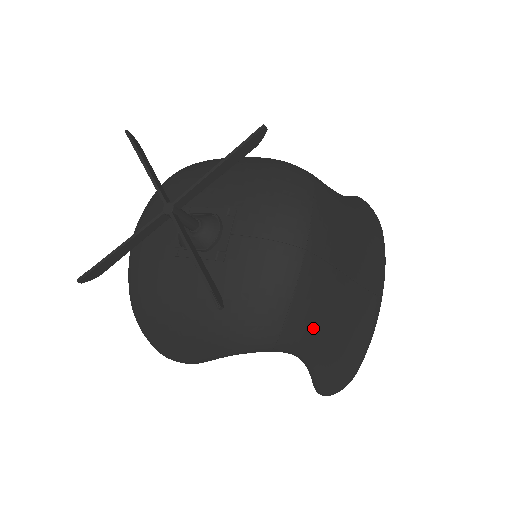
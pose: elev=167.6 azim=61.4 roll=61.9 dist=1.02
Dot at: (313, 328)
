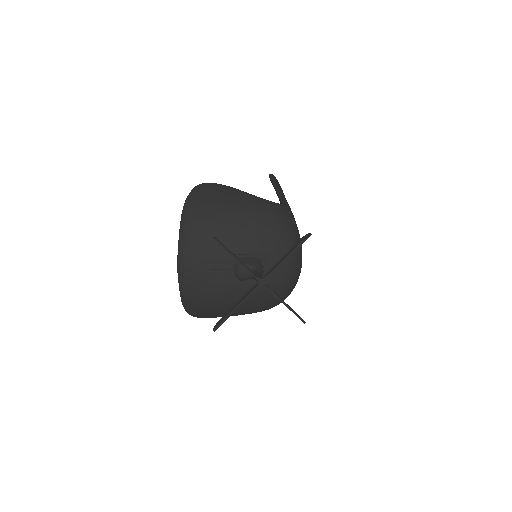
Dot at: occluded
